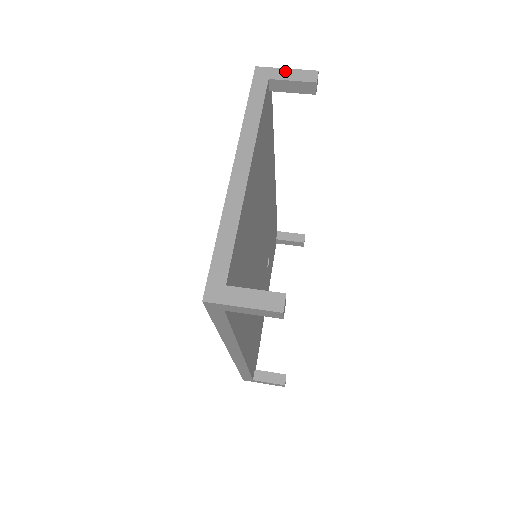
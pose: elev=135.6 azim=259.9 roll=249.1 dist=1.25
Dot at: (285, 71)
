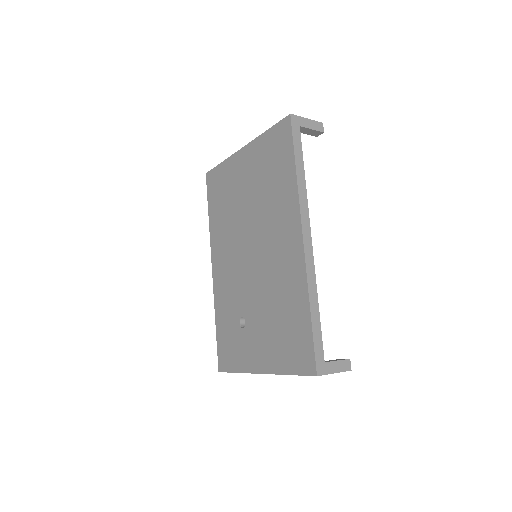
Dot at: occluded
